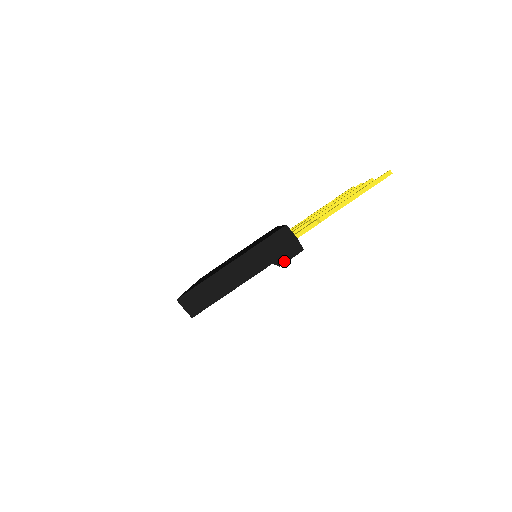
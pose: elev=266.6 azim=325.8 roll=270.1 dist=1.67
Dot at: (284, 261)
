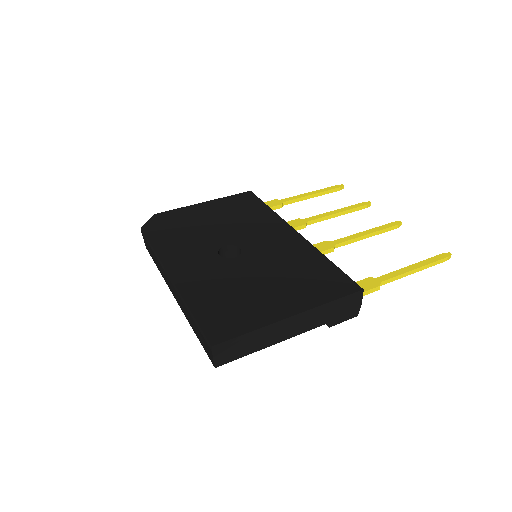
Dot at: (336, 323)
